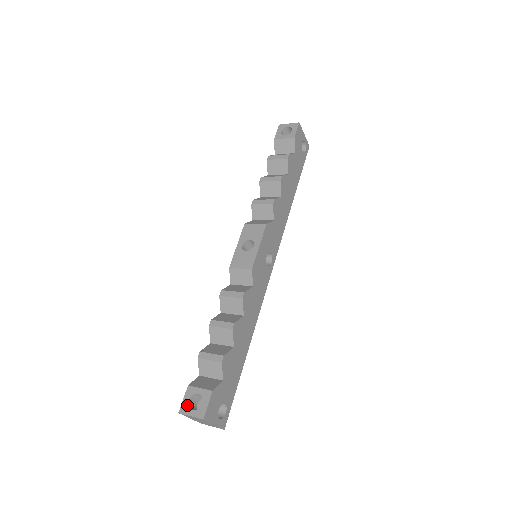
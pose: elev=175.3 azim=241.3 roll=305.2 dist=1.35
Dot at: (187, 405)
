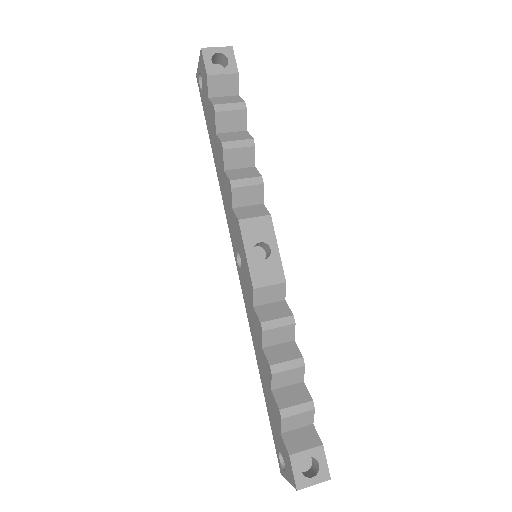
Dot at: (303, 477)
